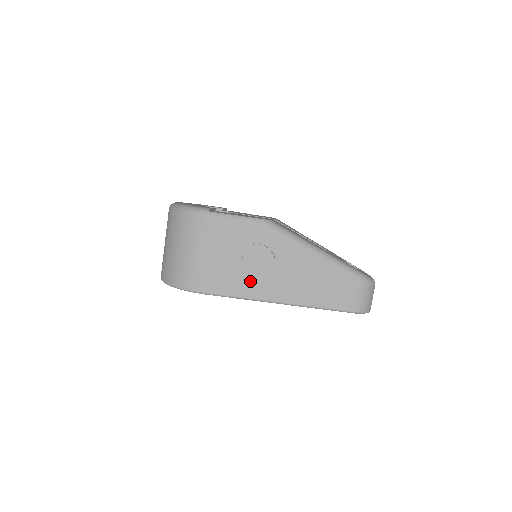
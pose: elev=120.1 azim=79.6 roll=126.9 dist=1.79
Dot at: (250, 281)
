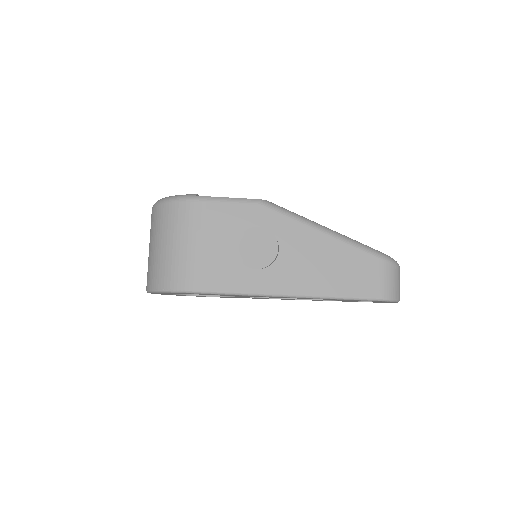
Dot at: (251, 272)
